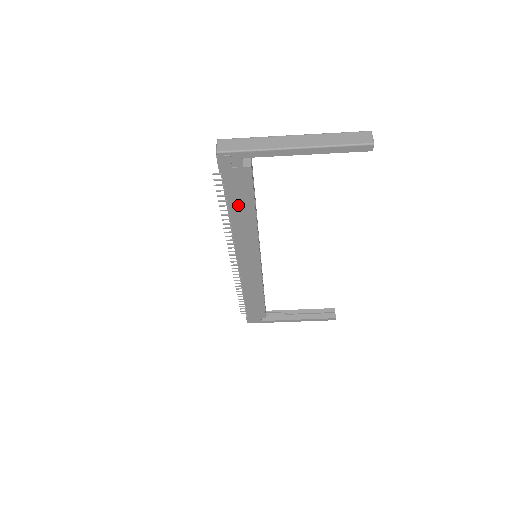
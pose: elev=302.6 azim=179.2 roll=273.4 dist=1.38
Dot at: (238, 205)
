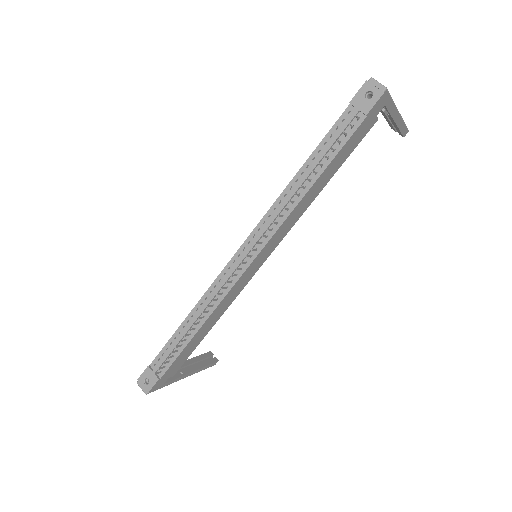
Dot at: (332, 166)
